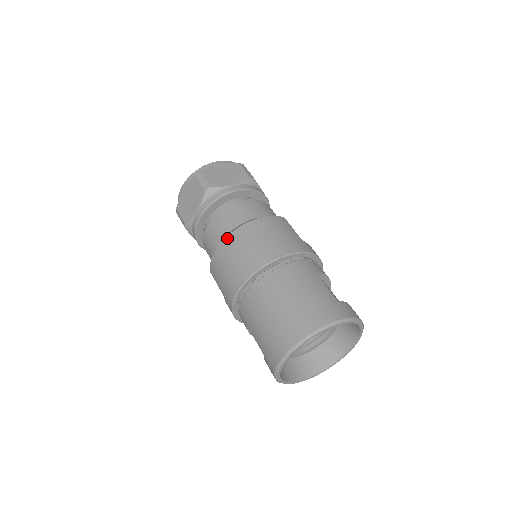
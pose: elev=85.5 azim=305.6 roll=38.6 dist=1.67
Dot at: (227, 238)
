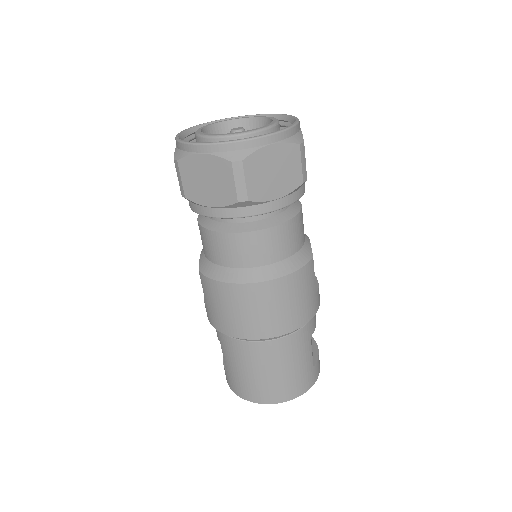
Dot at: (242, 286)
